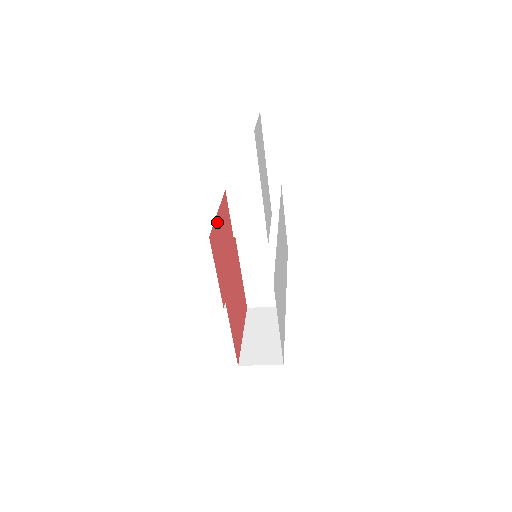
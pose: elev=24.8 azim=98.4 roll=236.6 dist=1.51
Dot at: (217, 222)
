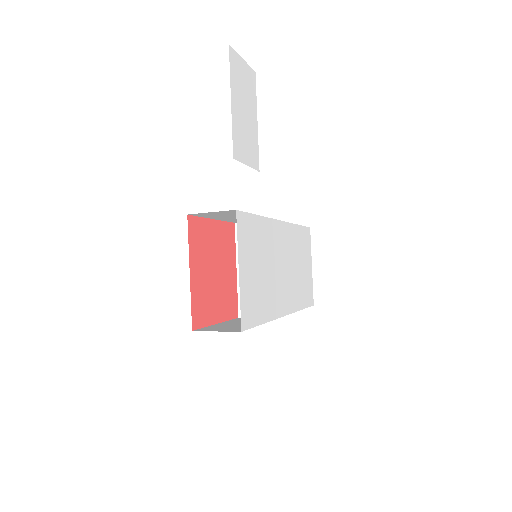
Dot at: occluded
